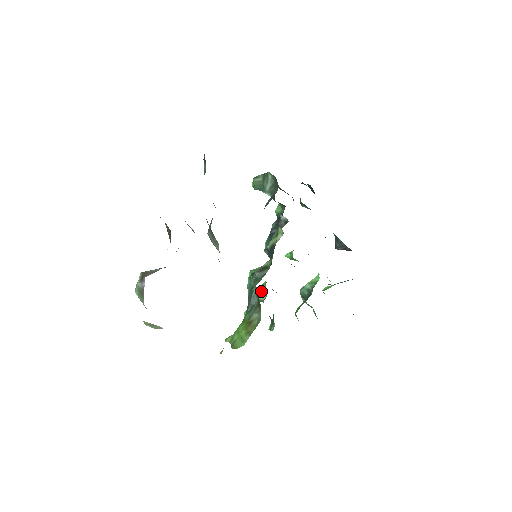
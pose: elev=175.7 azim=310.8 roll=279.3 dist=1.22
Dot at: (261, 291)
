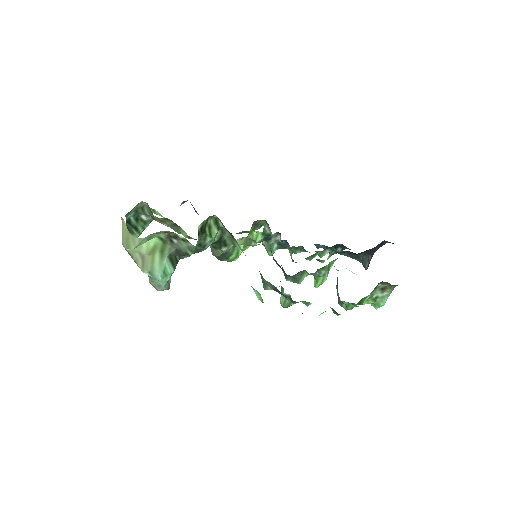
Dot at: occluded
